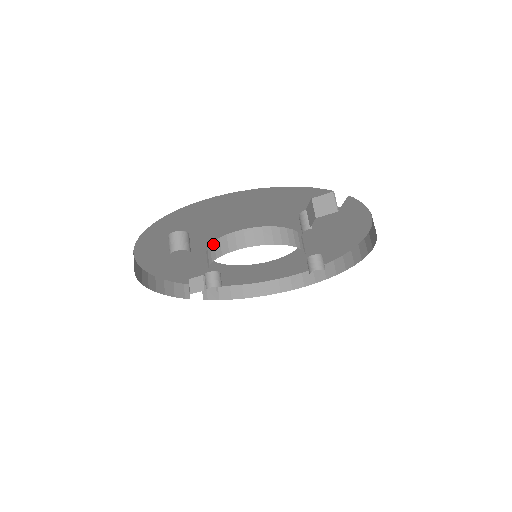
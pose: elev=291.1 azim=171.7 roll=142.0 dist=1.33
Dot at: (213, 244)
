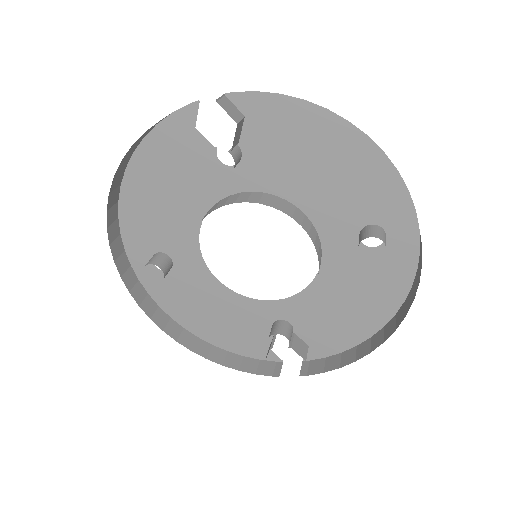
Dot at: (202, 260)
